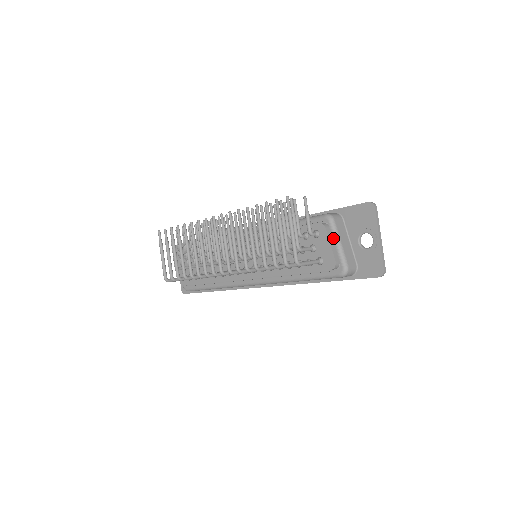
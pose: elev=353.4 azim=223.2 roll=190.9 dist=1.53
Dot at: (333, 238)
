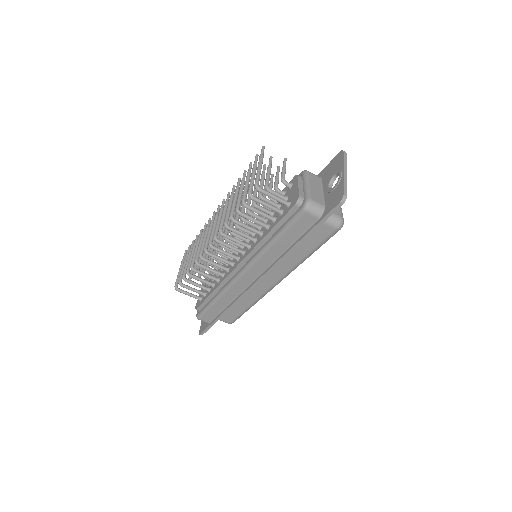
Dot at: (303, 183)
